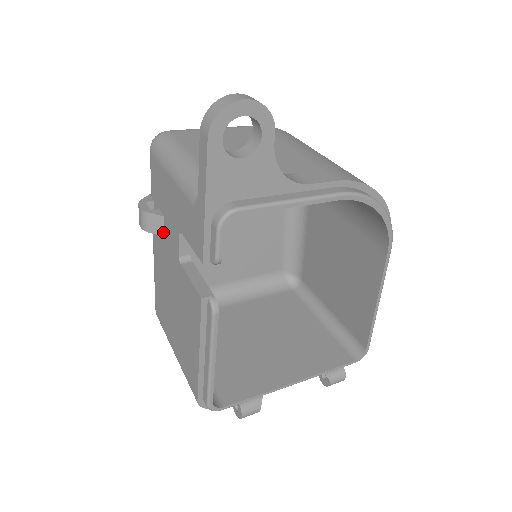
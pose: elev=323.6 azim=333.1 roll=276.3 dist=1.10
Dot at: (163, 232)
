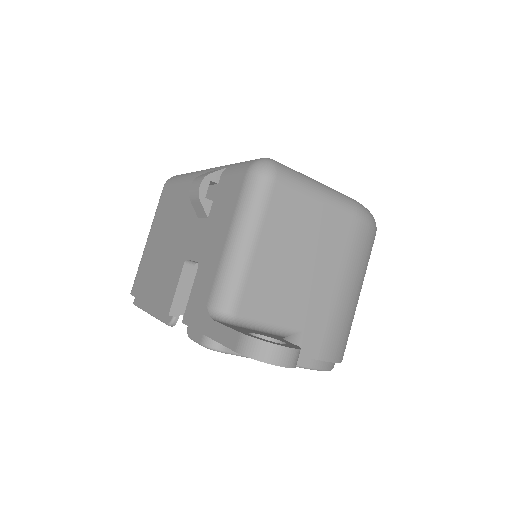
Dot at: (200, 216)
